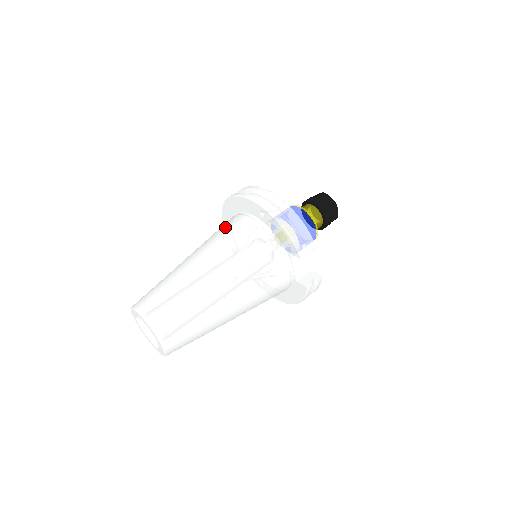
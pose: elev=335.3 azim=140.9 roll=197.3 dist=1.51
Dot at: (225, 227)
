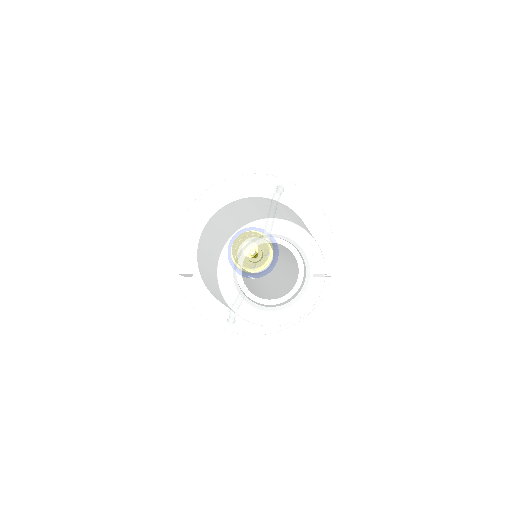
Dot at: (242, 200)
